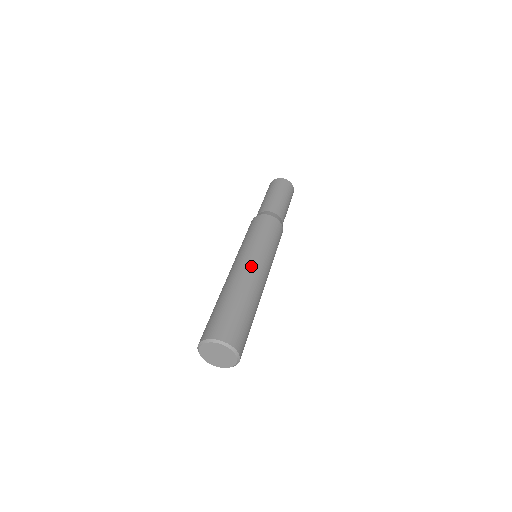
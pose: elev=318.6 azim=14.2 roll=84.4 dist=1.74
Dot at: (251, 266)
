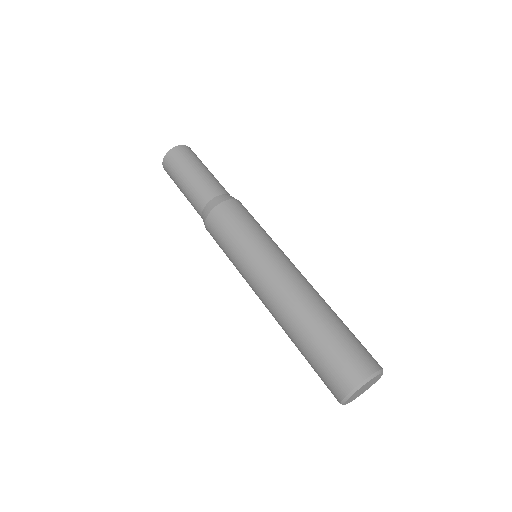
Dot at: (296, 270)
